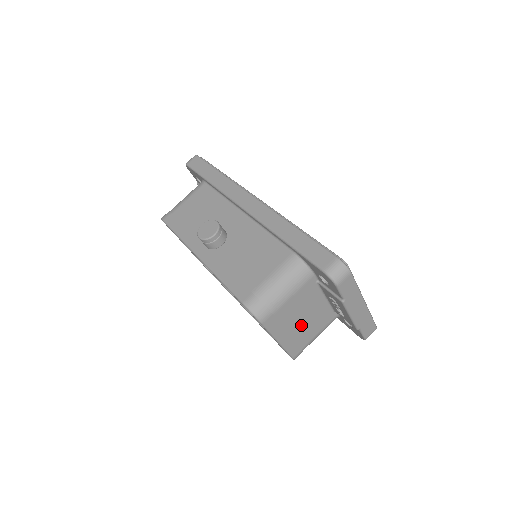
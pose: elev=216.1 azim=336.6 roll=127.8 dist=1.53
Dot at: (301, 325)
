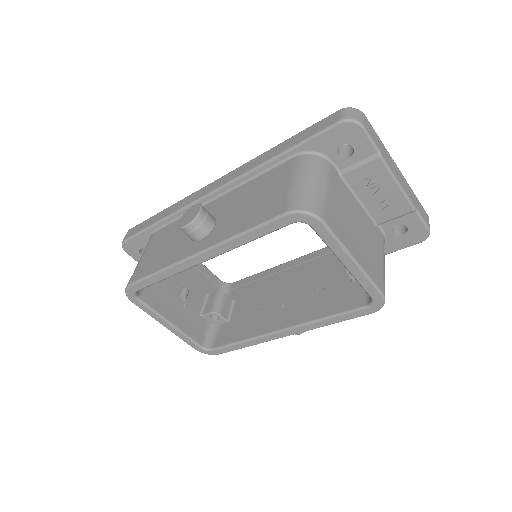
Dot at: (360, 238)
